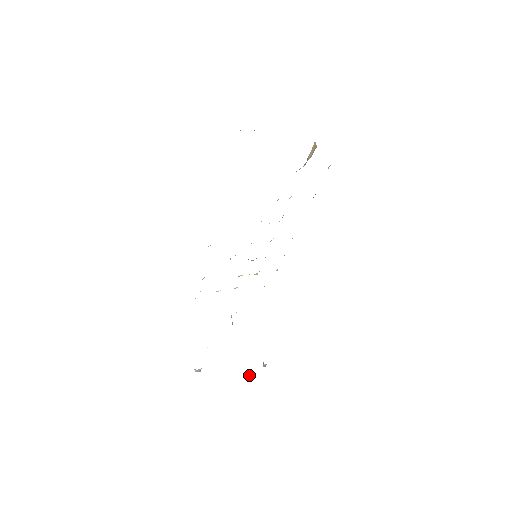
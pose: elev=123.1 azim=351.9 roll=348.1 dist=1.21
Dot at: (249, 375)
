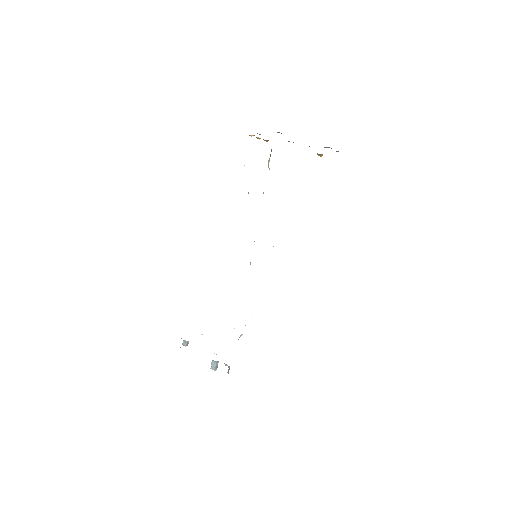
Dot at: (212, 366)
